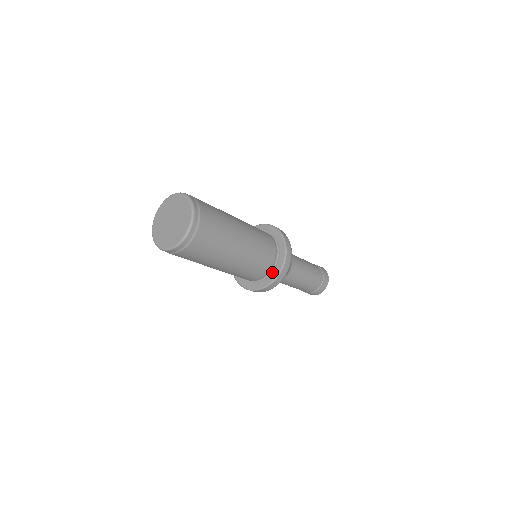
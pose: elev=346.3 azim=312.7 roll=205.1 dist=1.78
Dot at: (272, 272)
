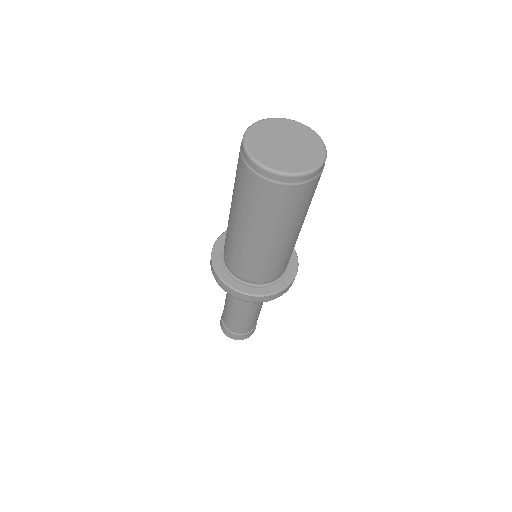
Dot at: (288, 267)
